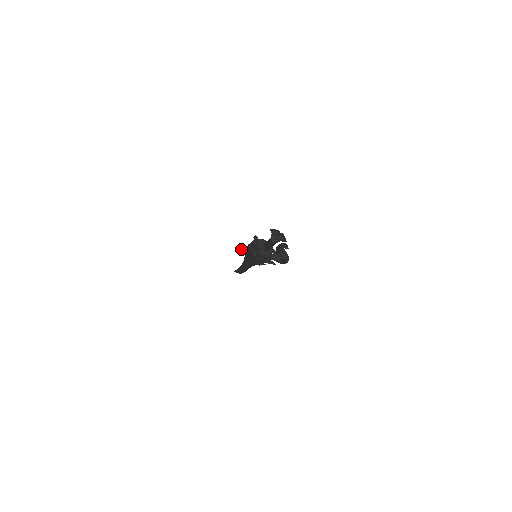
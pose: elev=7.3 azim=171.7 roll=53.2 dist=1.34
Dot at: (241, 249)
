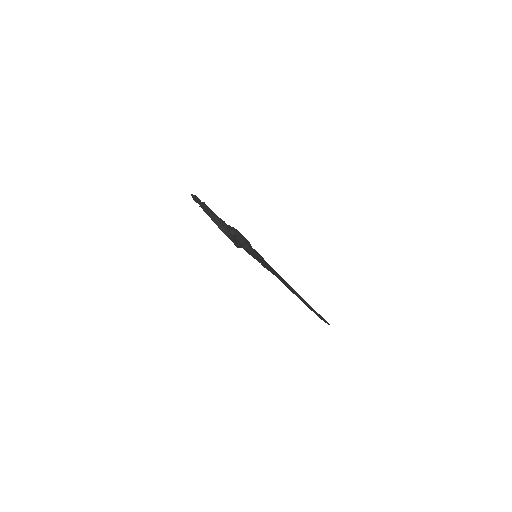
Dot at: occluded
